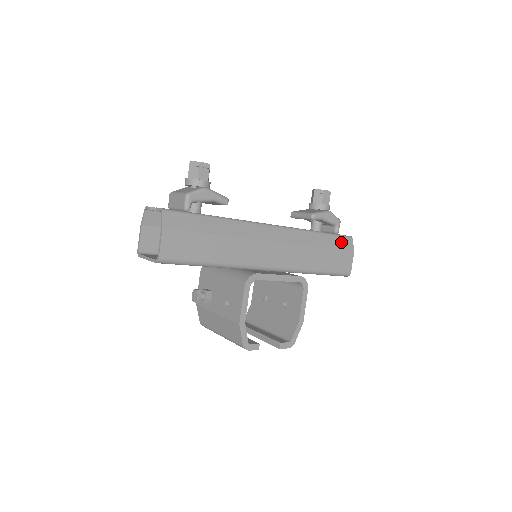
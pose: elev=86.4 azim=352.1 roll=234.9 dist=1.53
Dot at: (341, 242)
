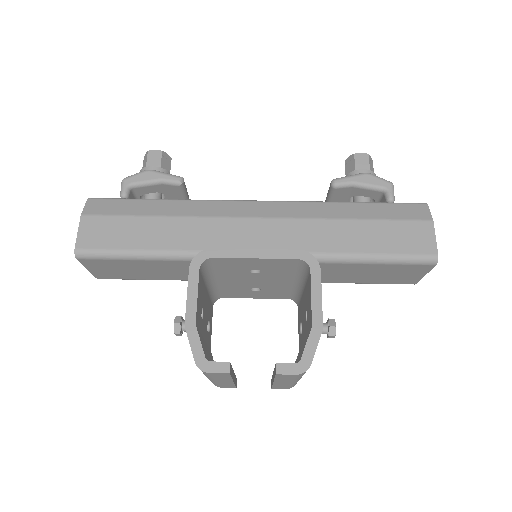
Dot at: (400, 210)
